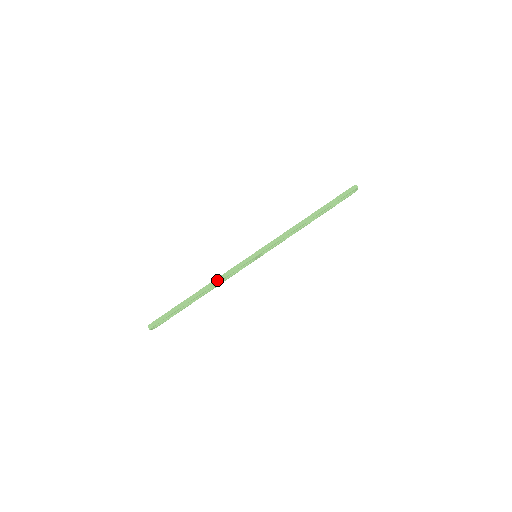
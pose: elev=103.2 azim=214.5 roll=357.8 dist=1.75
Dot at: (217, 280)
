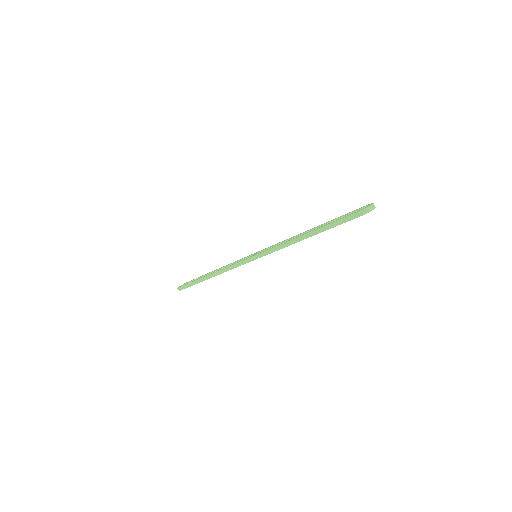
Dot at: (220, 272)
